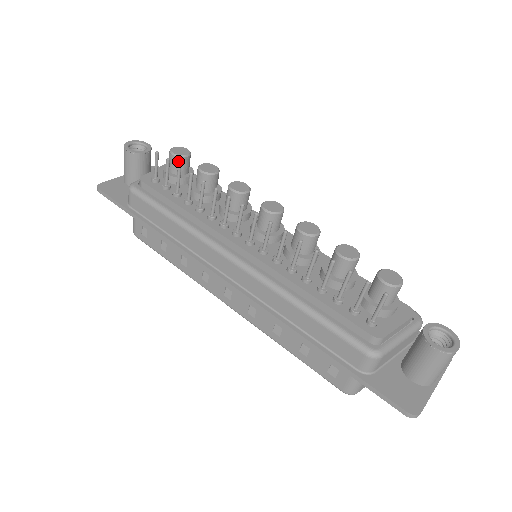
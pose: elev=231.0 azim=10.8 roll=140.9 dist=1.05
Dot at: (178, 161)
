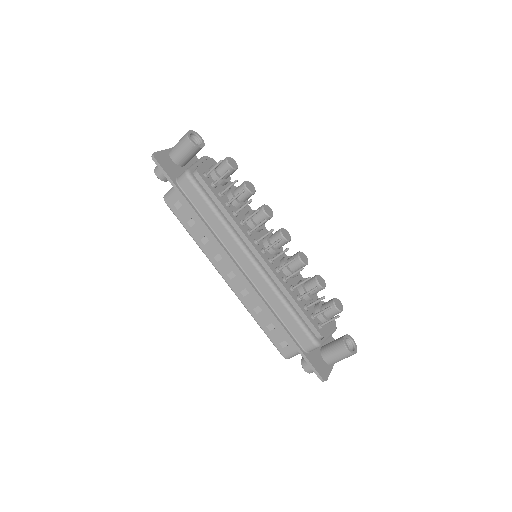
Dot at: occluded
